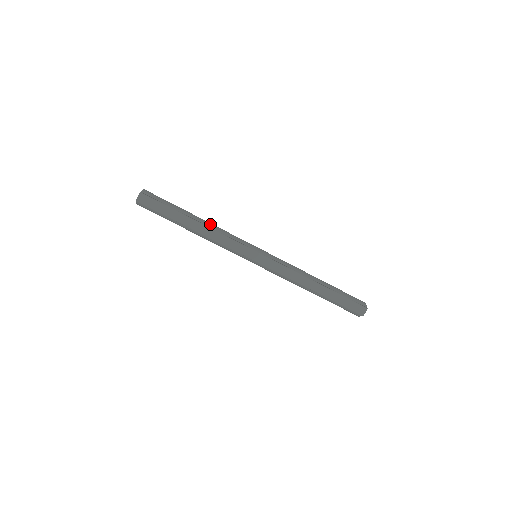
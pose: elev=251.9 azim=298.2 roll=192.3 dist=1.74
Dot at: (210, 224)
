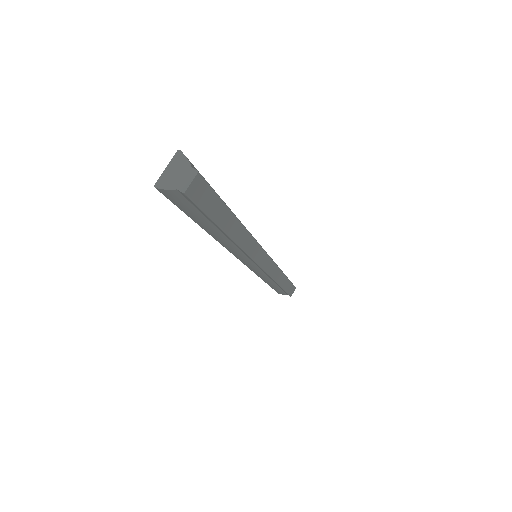
Dot at: occluded
